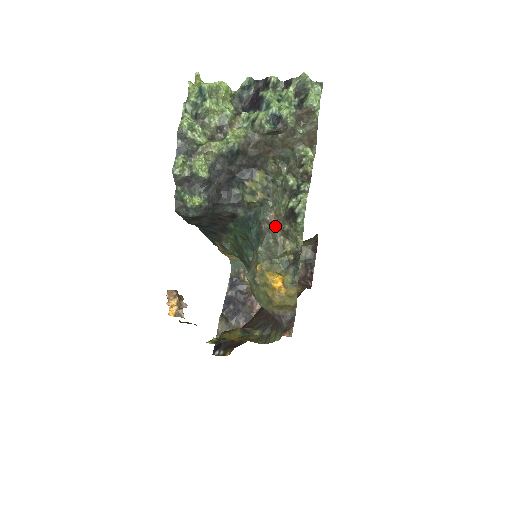
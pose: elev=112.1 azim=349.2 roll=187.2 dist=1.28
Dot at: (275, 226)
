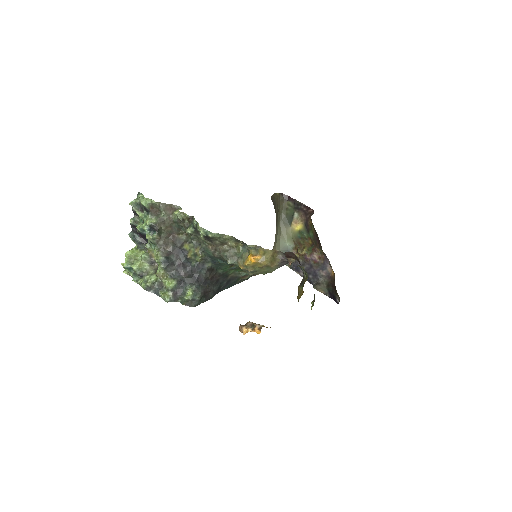
Dot at: (217, 248)
